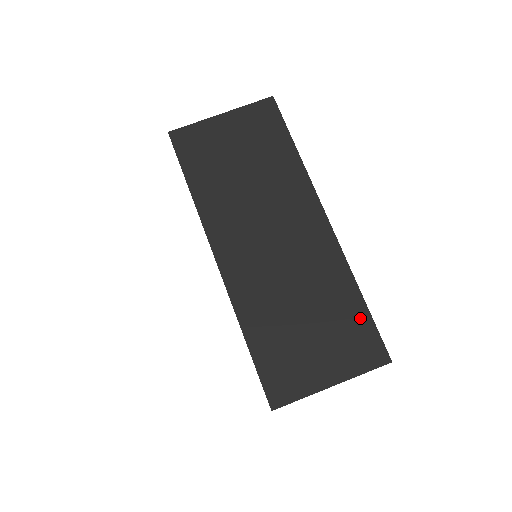
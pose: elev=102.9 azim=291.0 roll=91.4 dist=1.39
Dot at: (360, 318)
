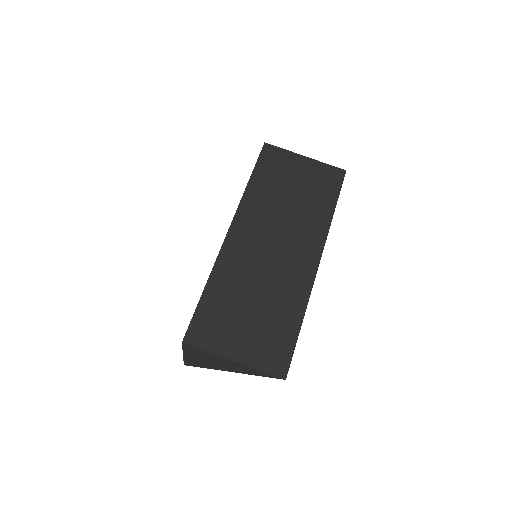
Dot at: (288, 336)
